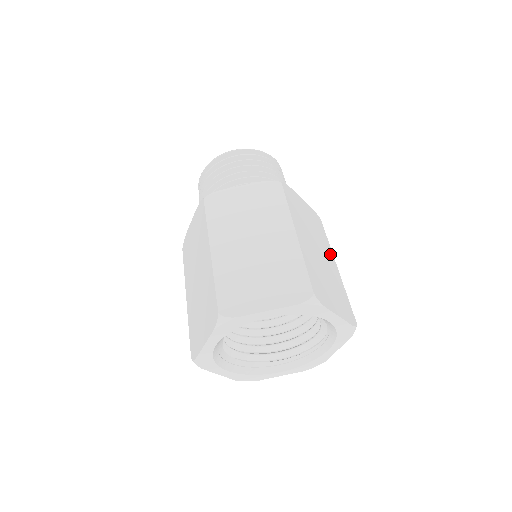
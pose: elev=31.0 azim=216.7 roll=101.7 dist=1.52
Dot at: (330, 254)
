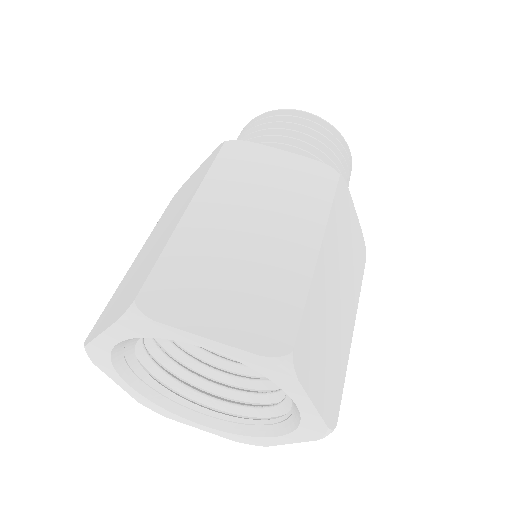
Dot at: (353, 307)
